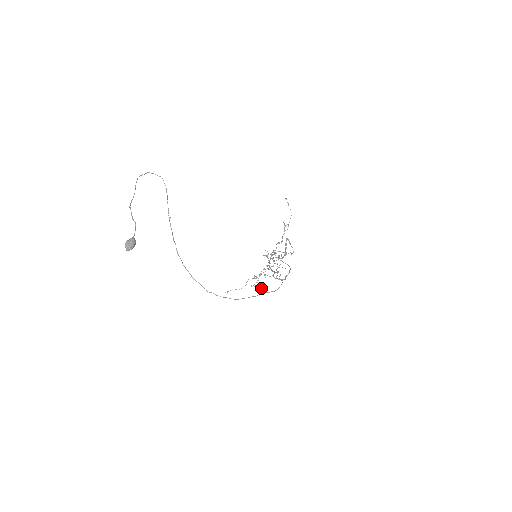
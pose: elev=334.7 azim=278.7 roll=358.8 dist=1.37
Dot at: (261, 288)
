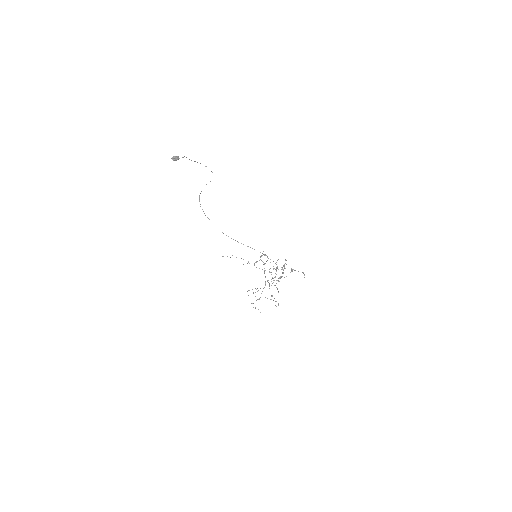
Dot at: occluded
